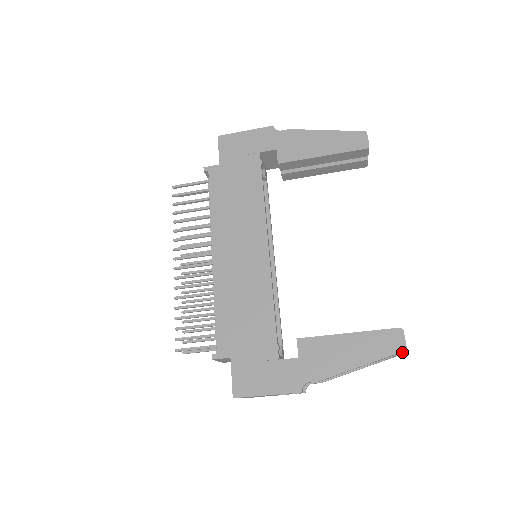
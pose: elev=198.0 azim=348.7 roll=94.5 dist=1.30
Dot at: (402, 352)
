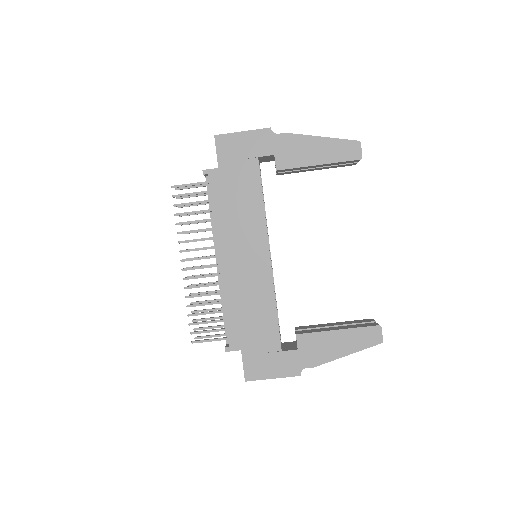
Dot at: occluded
